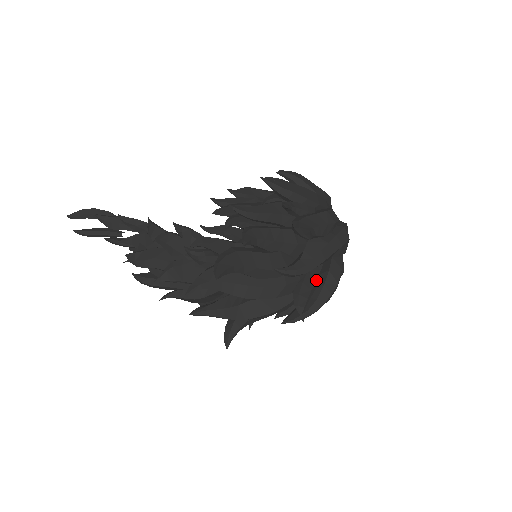
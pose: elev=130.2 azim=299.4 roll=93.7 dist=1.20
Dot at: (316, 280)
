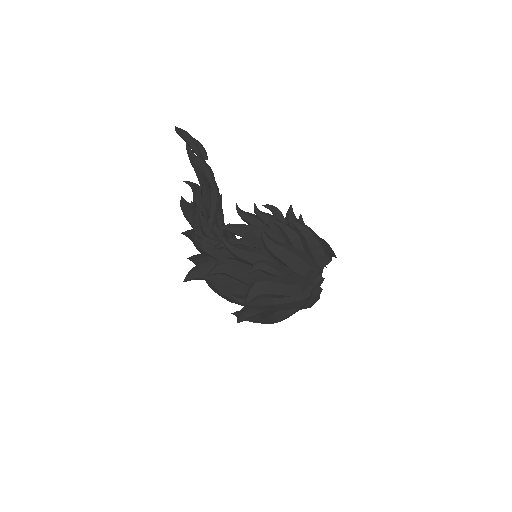
Dot at: occluded
